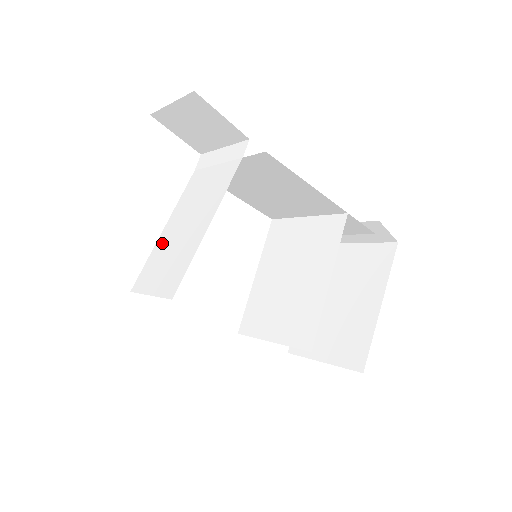
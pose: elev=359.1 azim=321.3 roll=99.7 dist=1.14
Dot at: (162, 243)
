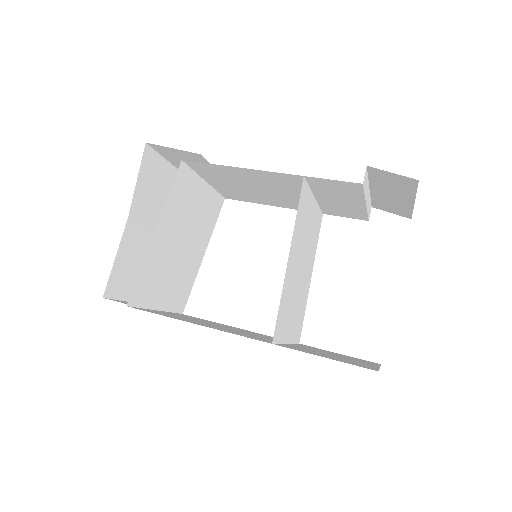
Dot at: (193, 268)
